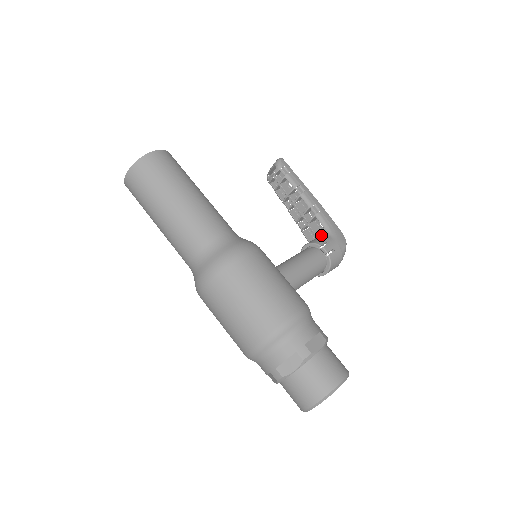
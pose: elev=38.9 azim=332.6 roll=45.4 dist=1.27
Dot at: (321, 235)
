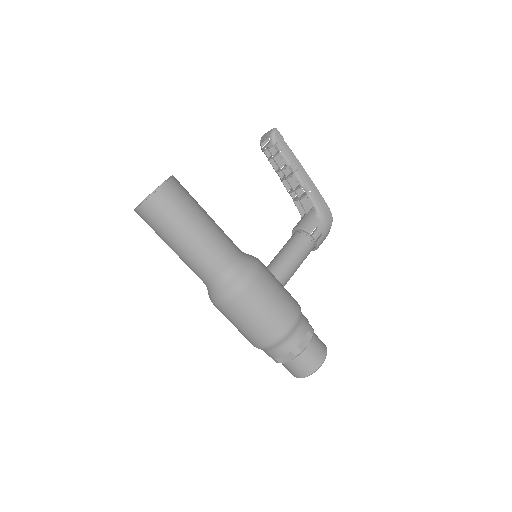
Dot at: (311, 215)
